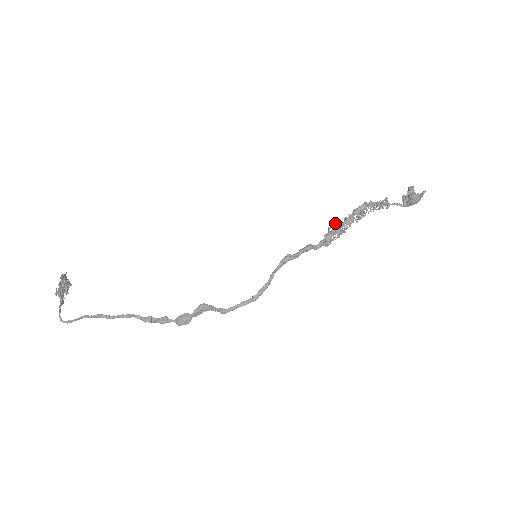
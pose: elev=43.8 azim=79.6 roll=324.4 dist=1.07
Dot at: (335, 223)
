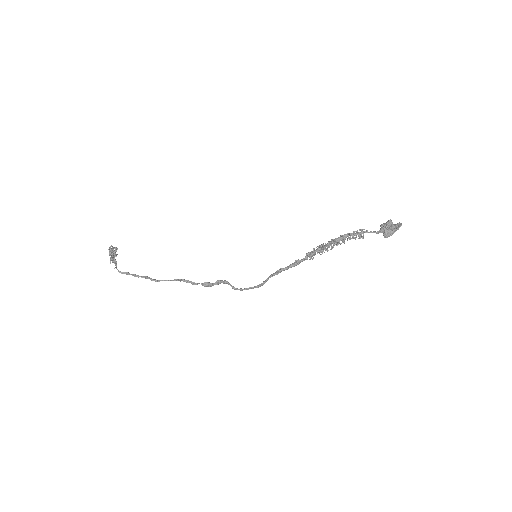
Dot at: (318, 248)
